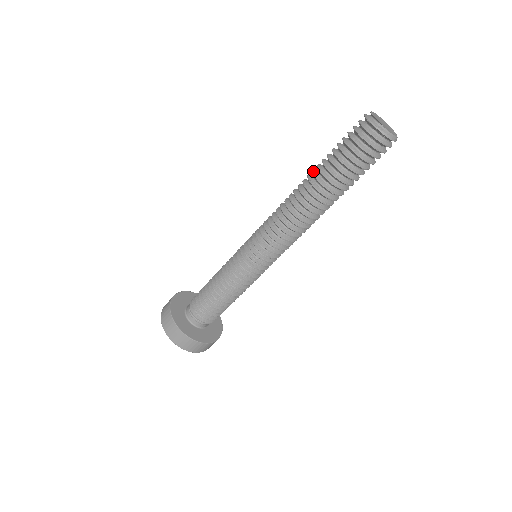
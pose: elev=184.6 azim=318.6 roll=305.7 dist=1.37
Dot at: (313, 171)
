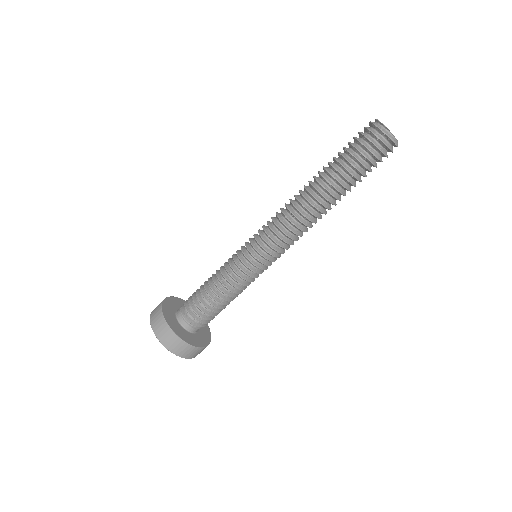
Dot at: (324, 176)
